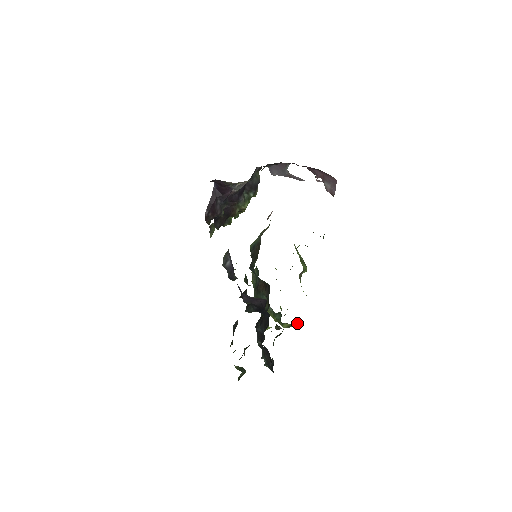
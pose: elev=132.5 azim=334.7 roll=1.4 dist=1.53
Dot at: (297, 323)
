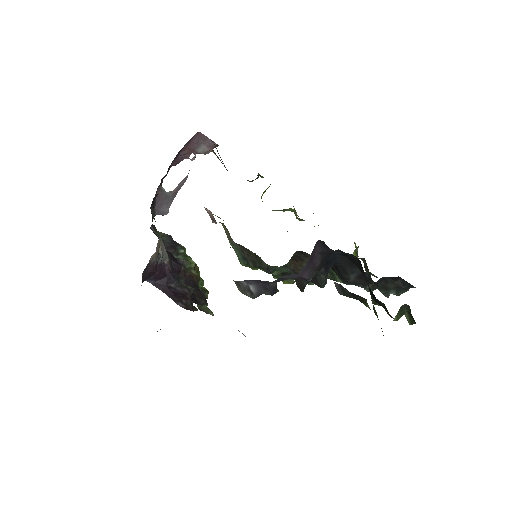
Dot at: (355, 244)
